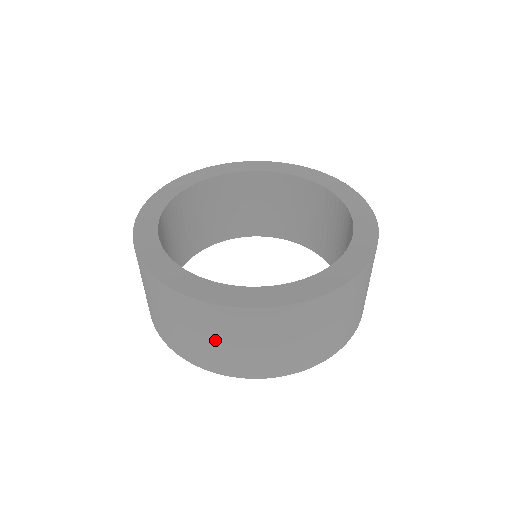
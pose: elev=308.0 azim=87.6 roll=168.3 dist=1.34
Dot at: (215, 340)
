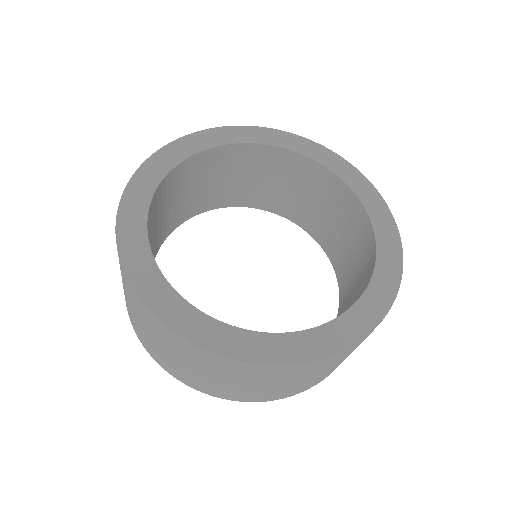
Dot at: (239, 383)
